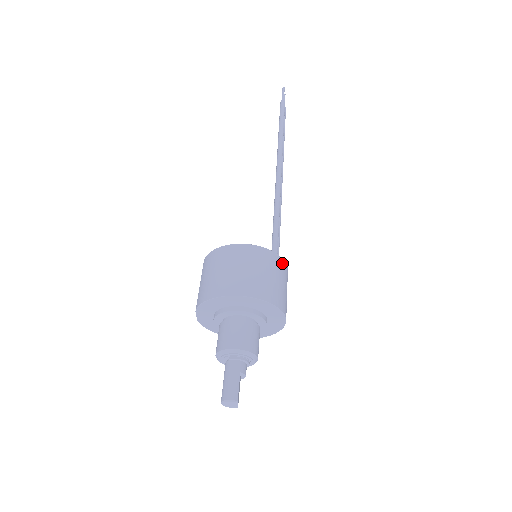
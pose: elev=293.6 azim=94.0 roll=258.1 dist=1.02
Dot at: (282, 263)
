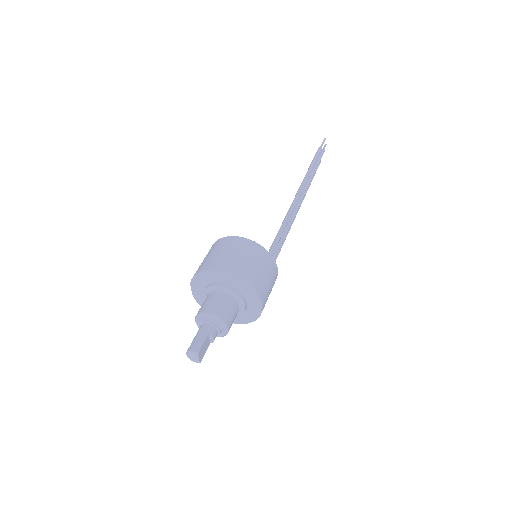
Dot at: (271, 259)
